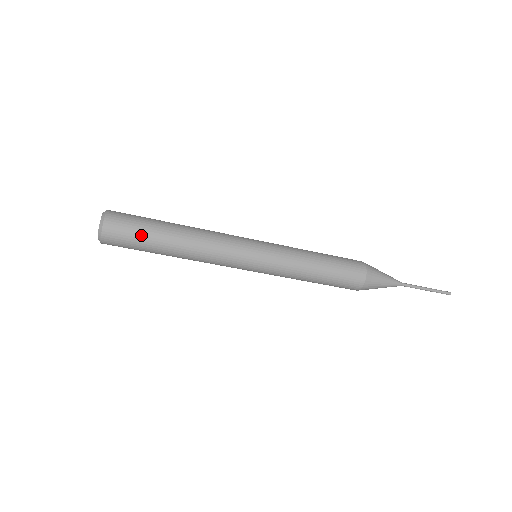
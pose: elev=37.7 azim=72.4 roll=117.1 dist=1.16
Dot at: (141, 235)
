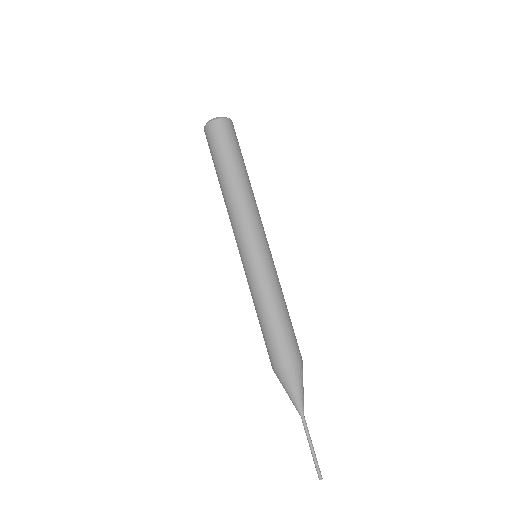
Dot at: (238, 148)
